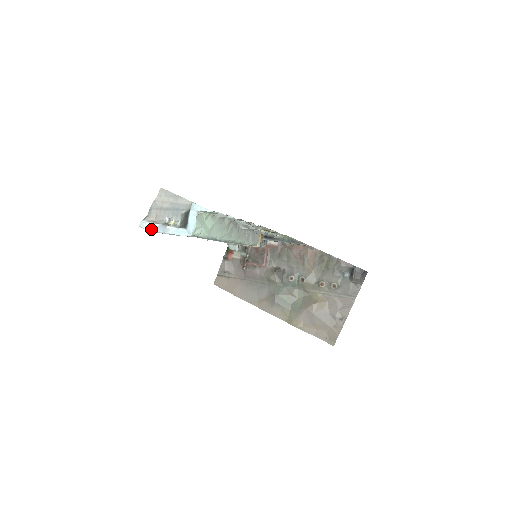
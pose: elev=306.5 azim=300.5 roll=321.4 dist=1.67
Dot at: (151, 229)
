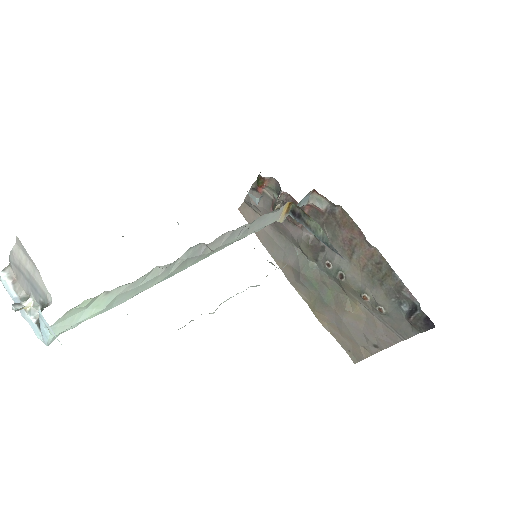
Dot at: (9, 294)
